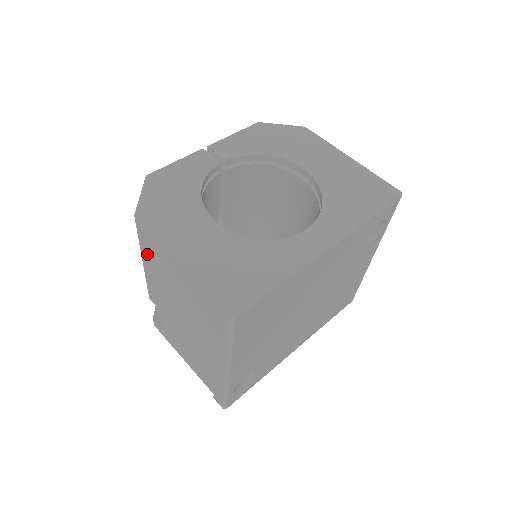
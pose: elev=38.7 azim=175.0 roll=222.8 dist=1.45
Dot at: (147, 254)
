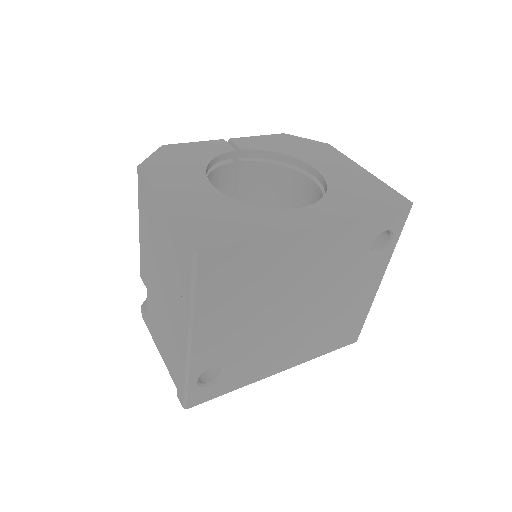
Dot at: (142, 213)
